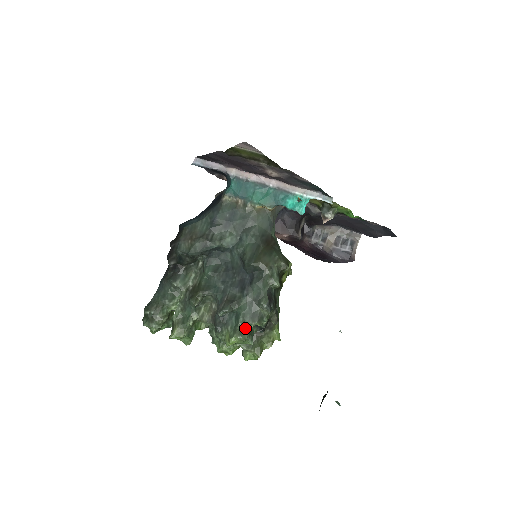
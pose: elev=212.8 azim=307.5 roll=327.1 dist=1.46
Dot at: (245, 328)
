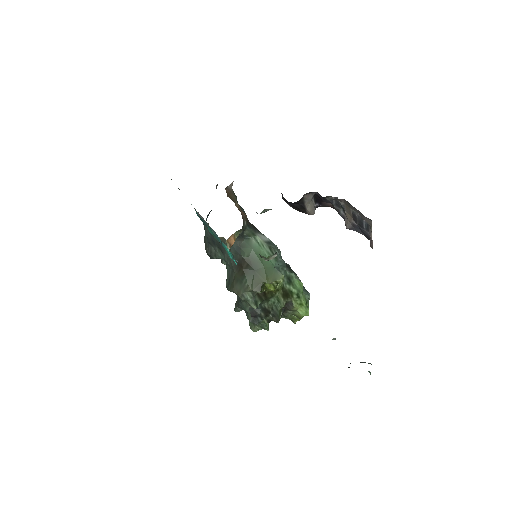
Dot at: occluded
